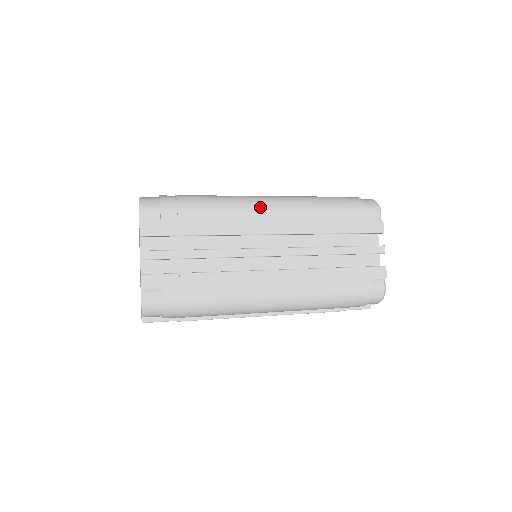
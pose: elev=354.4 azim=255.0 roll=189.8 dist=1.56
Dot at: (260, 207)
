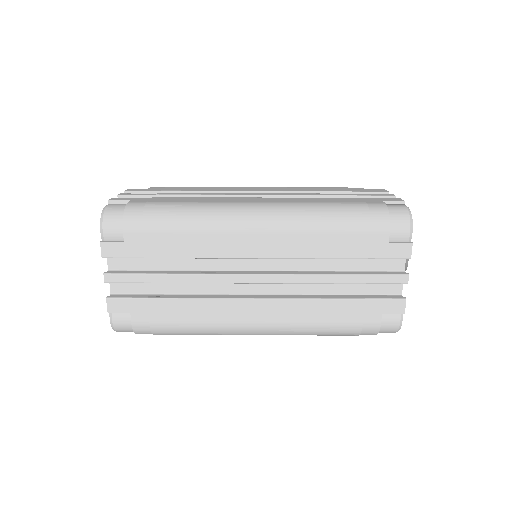
Dot at: (244, 225)
